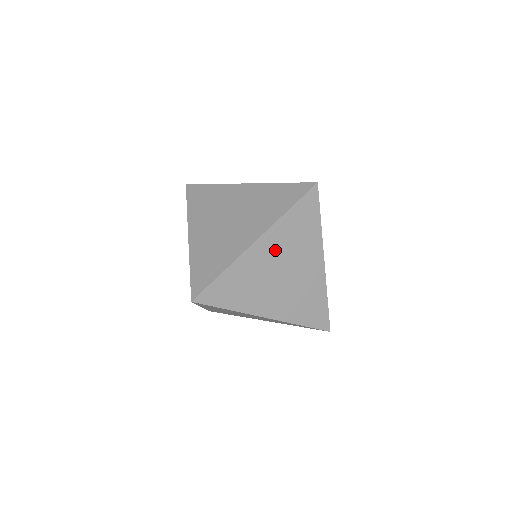
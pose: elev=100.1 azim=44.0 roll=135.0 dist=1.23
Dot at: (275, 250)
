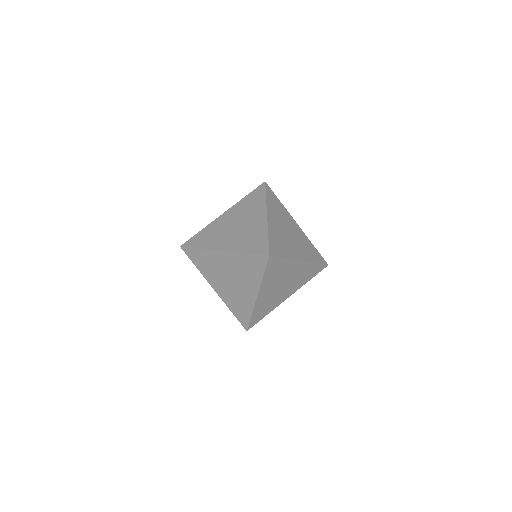
Dot at: (270, 287)
